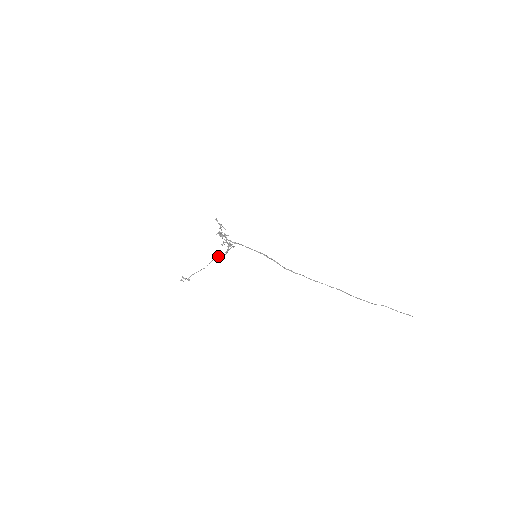
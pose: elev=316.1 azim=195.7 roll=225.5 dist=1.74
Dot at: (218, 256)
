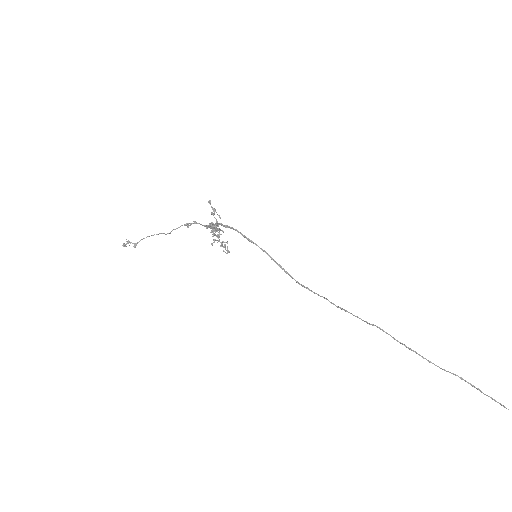
Dot at: occluded
